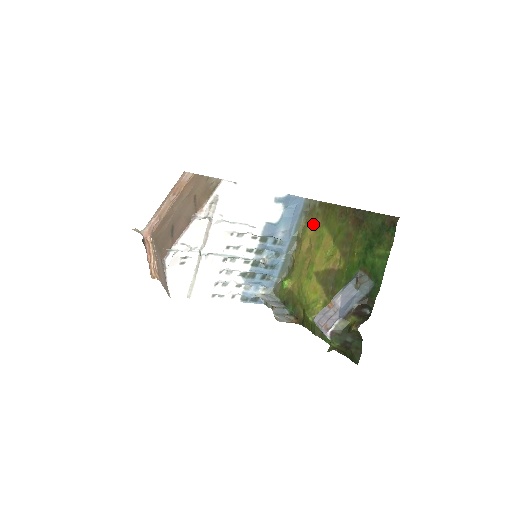
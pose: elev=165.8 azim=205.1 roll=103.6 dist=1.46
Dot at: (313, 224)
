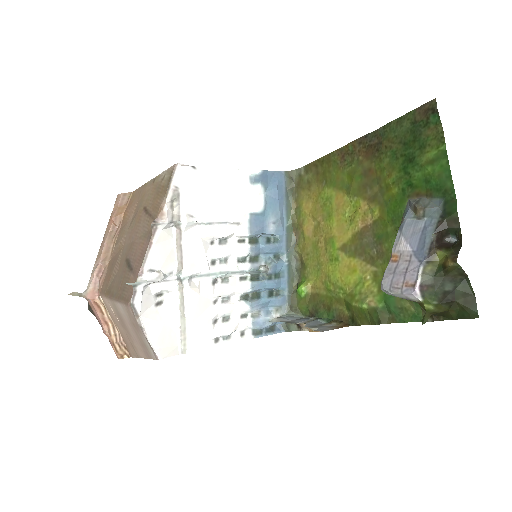
Dot at: (308, 197)
